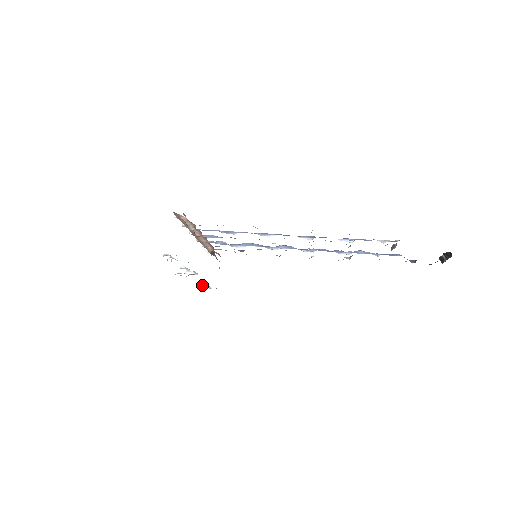
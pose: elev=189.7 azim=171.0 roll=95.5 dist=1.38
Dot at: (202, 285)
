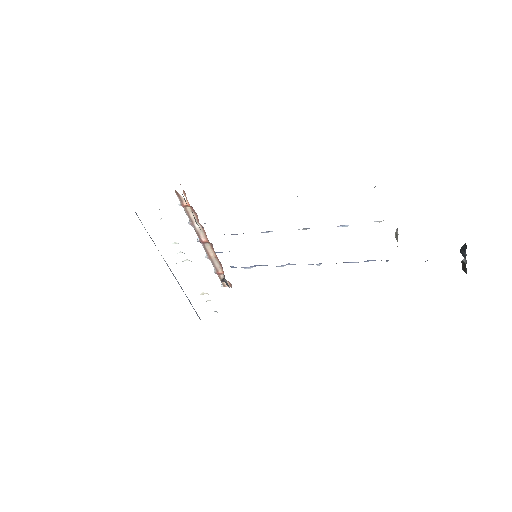
Dot at: (206, 301)
